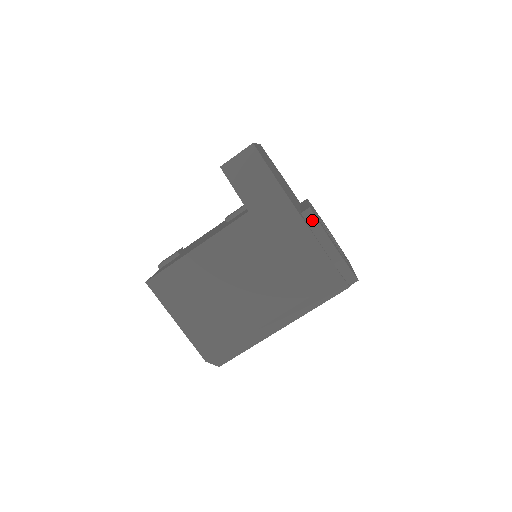
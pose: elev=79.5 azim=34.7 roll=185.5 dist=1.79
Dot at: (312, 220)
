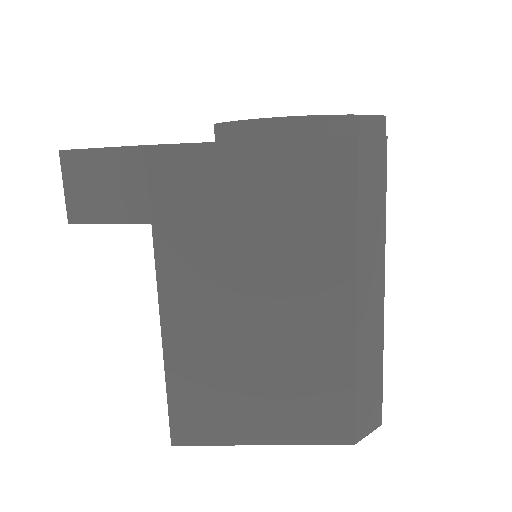
Dot at: (232, 131)
